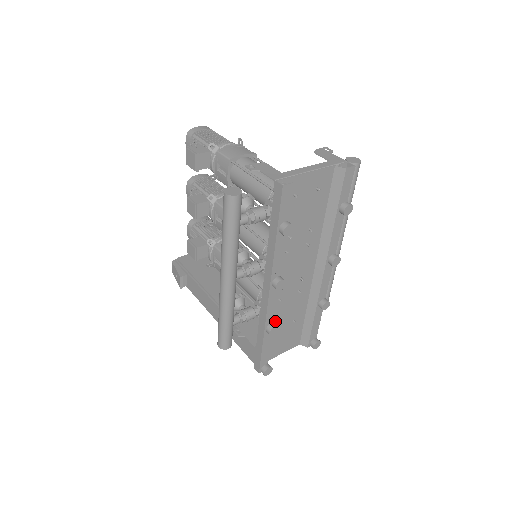
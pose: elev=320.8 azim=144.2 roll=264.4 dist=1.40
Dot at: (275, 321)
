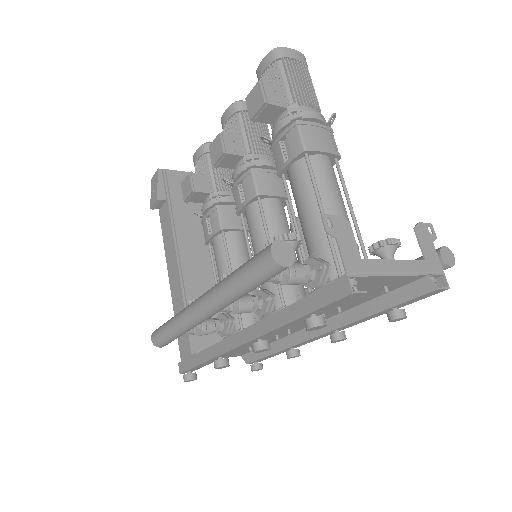
Dot at: occluded
